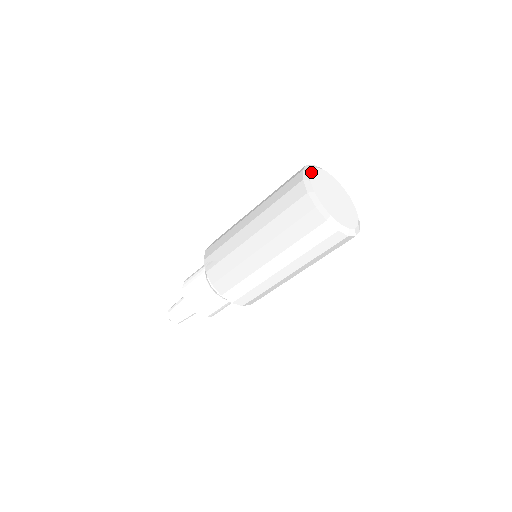
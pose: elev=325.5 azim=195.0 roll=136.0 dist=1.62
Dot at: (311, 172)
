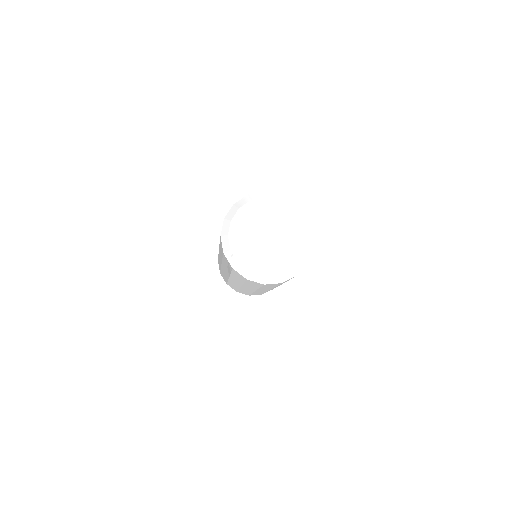
Dot at: (242, 207)
